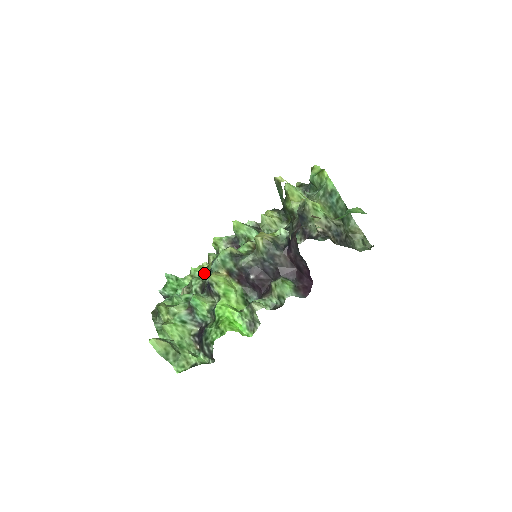
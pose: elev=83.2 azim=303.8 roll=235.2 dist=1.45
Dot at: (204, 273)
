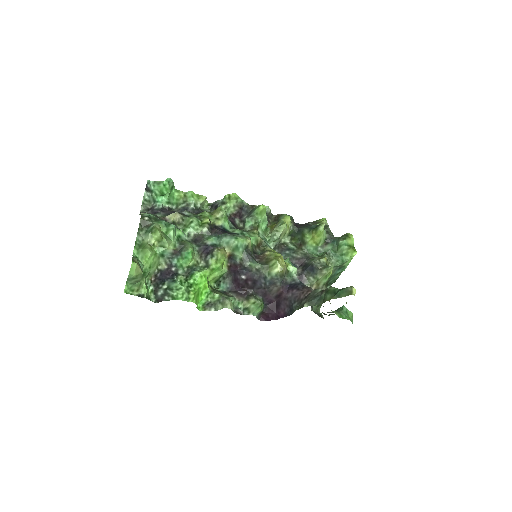
Dot at: (208, 227)
